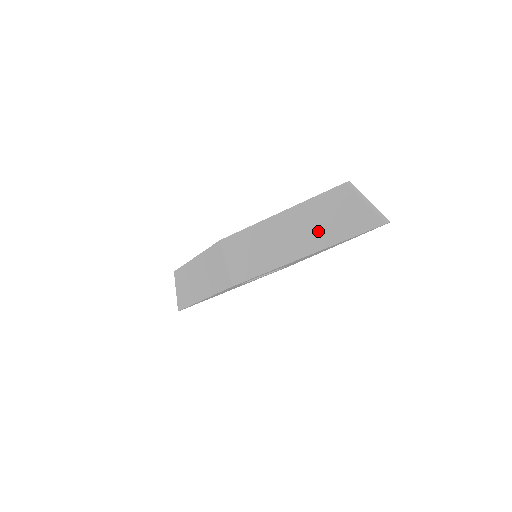
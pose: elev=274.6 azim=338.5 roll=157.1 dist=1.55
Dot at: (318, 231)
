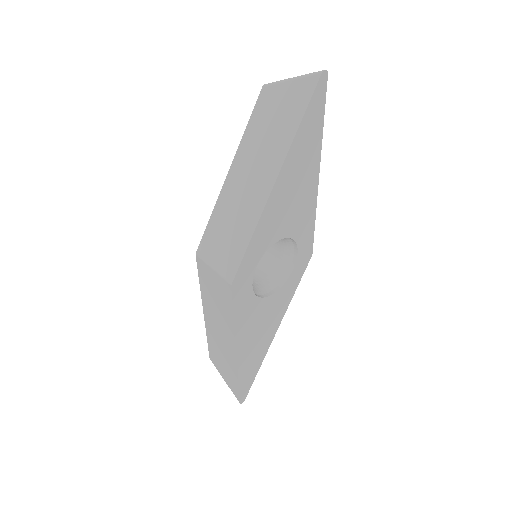
Dot at: (269, 149)
